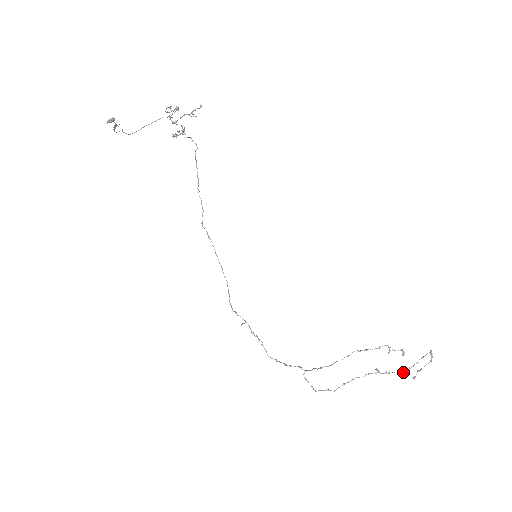
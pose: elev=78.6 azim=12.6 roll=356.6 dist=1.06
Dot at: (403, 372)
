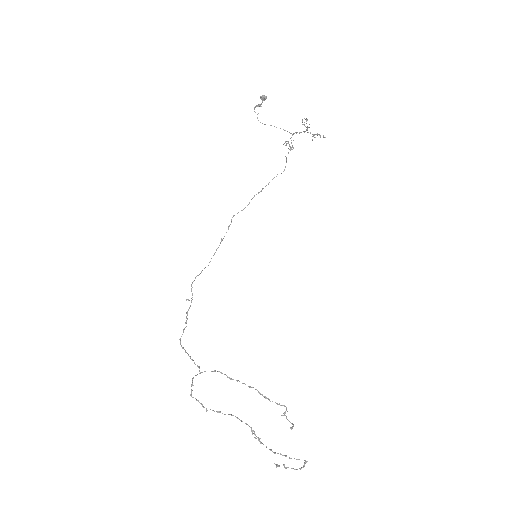
Dot at: occluded
